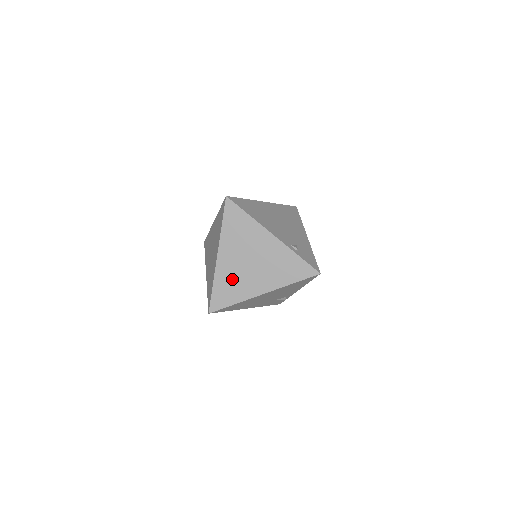
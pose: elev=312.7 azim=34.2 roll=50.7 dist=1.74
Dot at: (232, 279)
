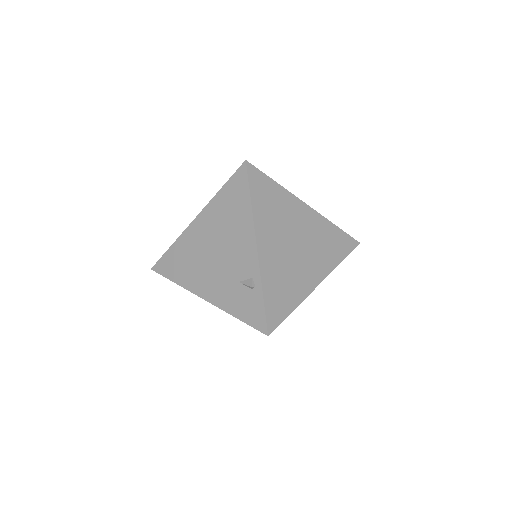
Dot at: occluded
